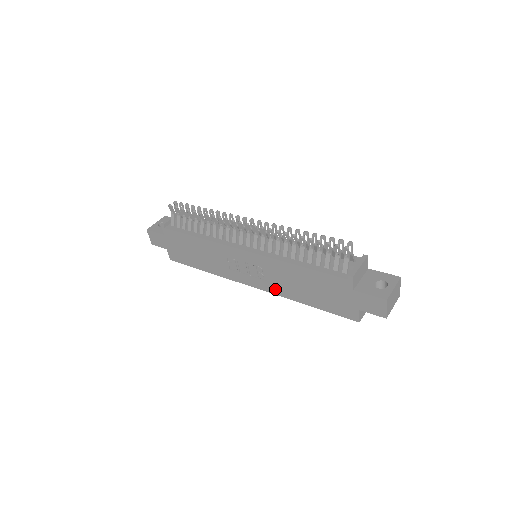
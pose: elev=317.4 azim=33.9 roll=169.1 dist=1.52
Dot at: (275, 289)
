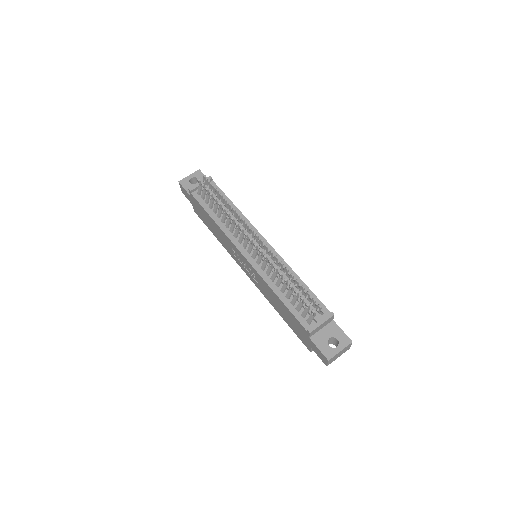
Dot at: (261, 290)
